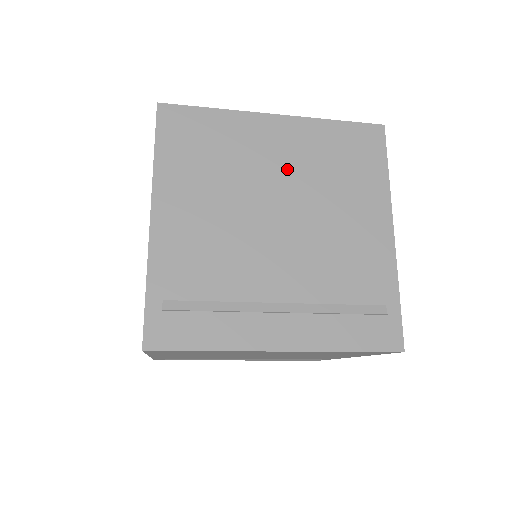
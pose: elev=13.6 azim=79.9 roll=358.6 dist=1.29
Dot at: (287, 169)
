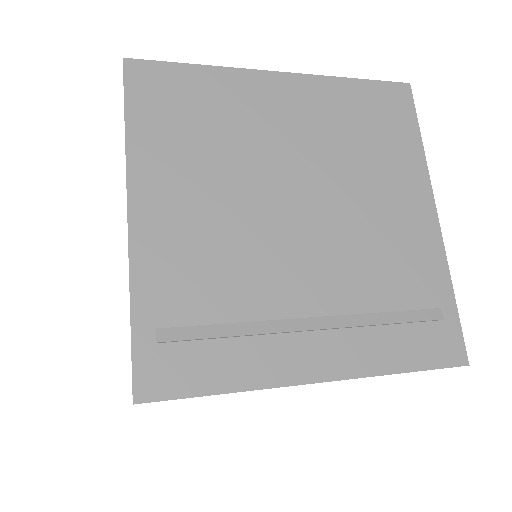
Dot at: (301, 141)
